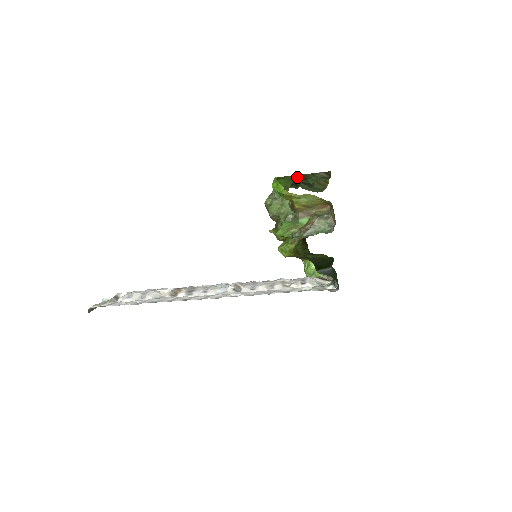
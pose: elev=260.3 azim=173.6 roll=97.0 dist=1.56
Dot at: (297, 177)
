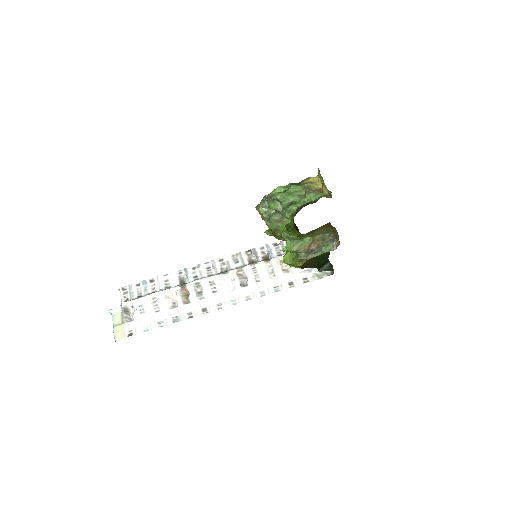
Dot at: (300, 206)
